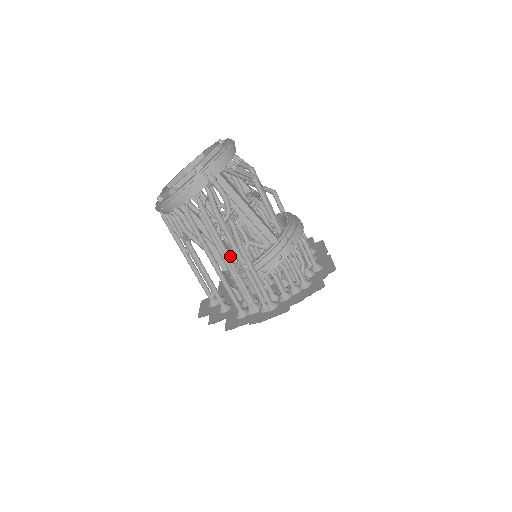
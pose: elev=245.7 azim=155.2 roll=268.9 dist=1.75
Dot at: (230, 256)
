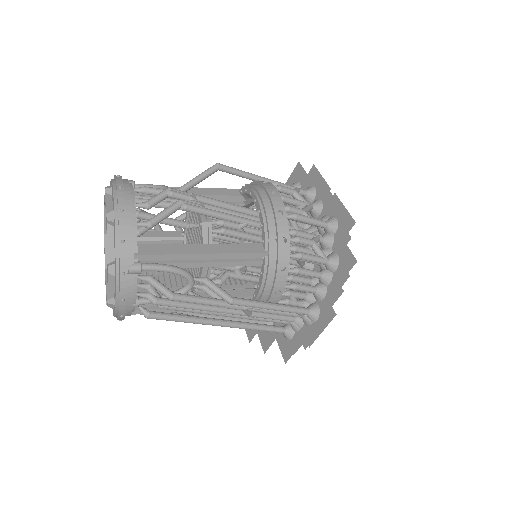
Dot at: occluded
